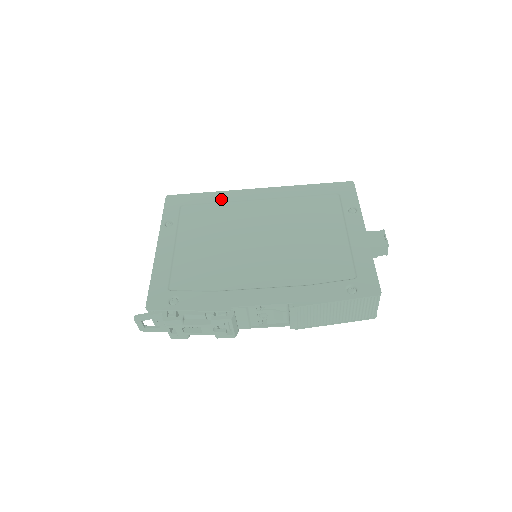
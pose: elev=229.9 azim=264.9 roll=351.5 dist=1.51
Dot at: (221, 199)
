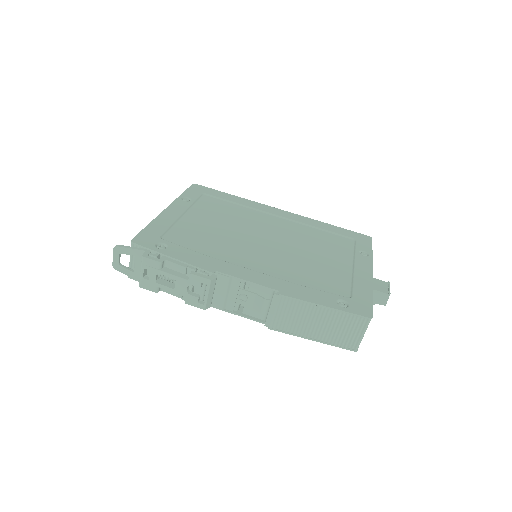
Dot at: (243, 203)
